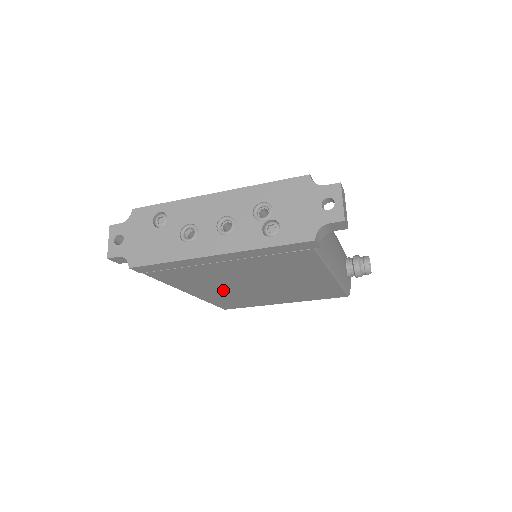
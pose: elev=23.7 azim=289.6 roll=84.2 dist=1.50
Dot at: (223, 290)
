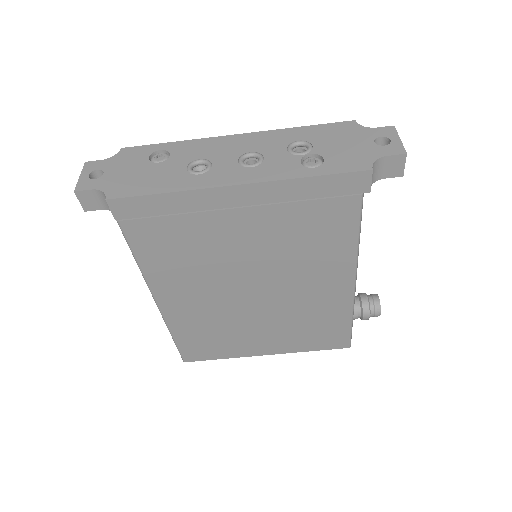
Dot at: (205, 299)
